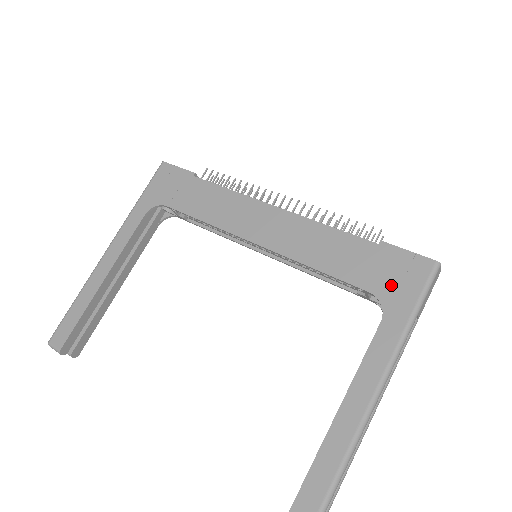
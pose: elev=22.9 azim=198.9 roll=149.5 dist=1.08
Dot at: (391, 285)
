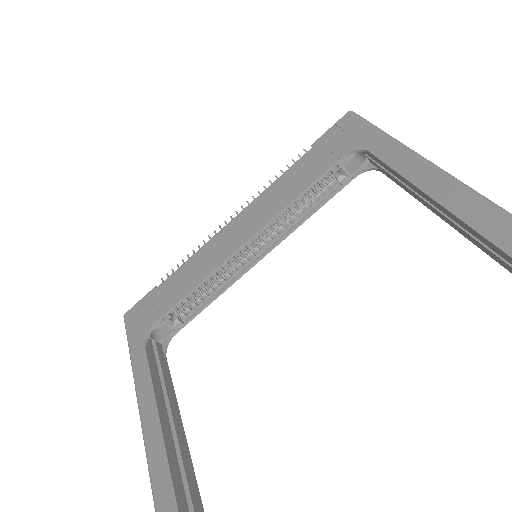
Dot at: (346, 142)
